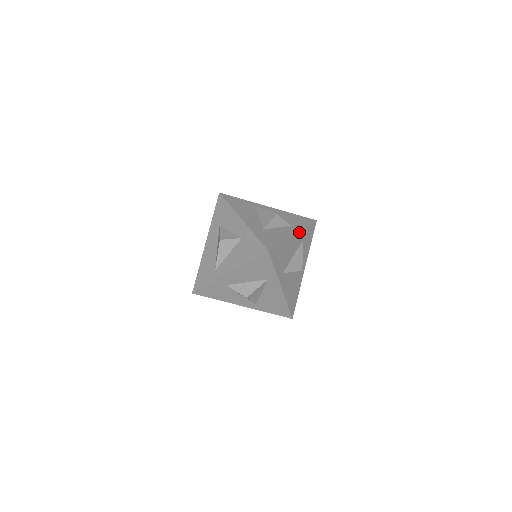
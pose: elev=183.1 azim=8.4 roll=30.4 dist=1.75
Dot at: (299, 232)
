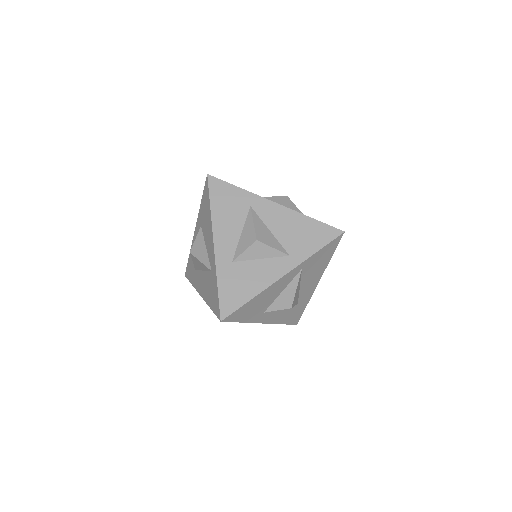
Dot at: occluded
